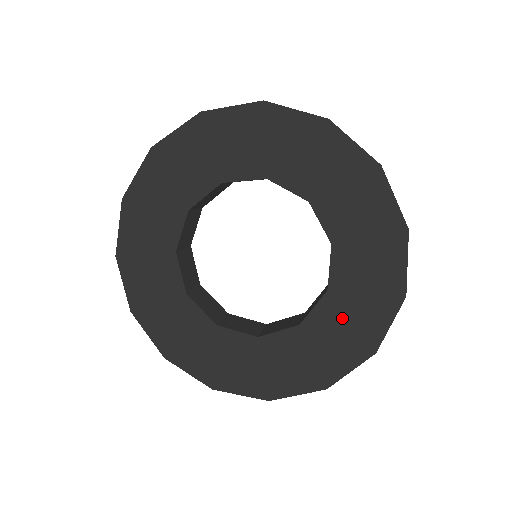
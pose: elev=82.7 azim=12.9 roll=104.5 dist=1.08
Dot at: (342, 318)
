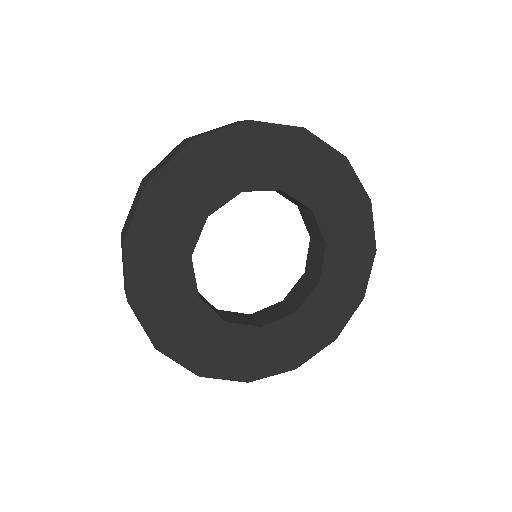
Dot at: (292, 335)
